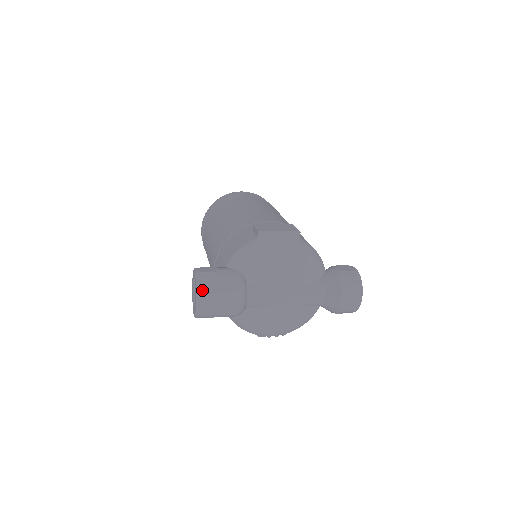
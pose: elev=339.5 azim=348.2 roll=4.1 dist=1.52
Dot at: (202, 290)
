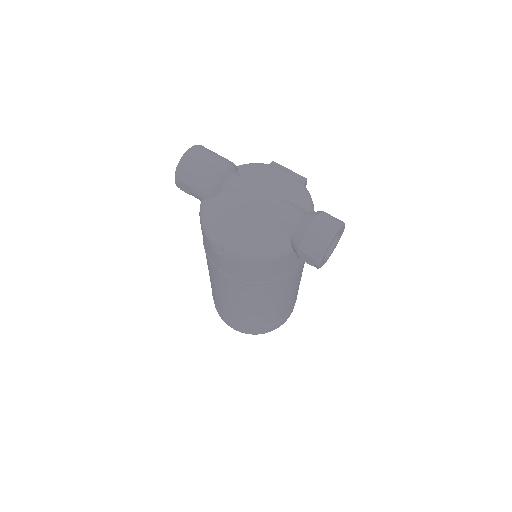
Dot at: (199, 147)
